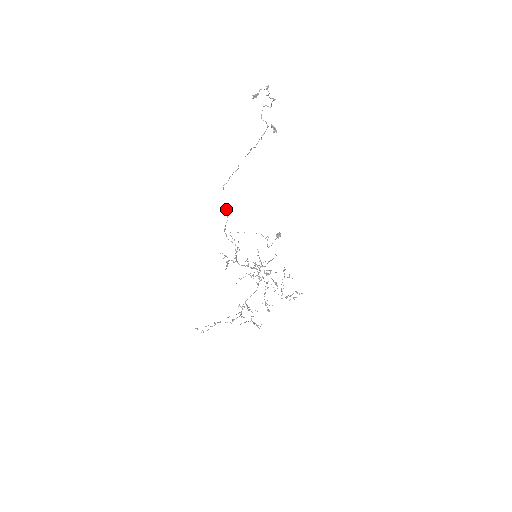
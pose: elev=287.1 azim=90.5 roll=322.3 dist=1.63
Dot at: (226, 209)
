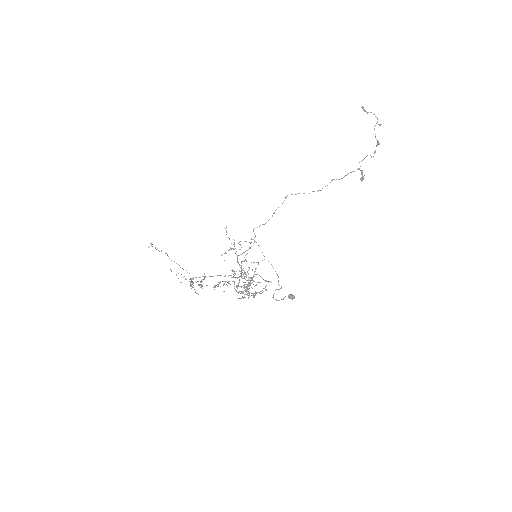
Dot at: occluded
